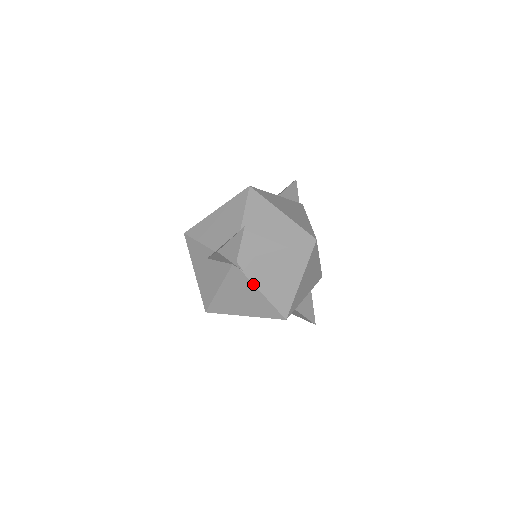
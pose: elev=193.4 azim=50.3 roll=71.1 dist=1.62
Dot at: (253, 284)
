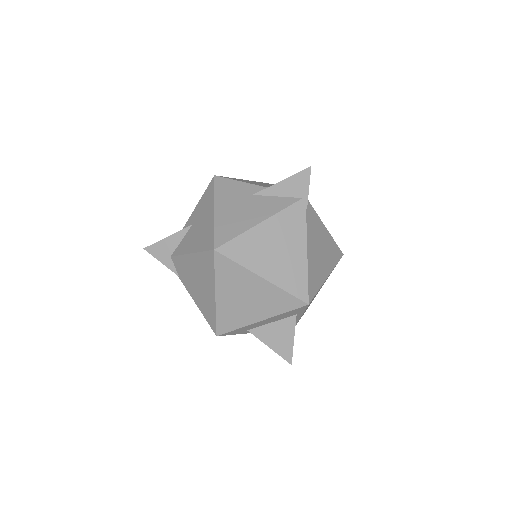
Dot at: (306, 234)
